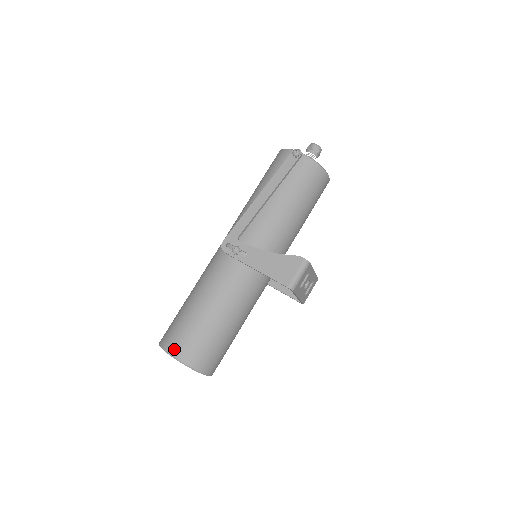
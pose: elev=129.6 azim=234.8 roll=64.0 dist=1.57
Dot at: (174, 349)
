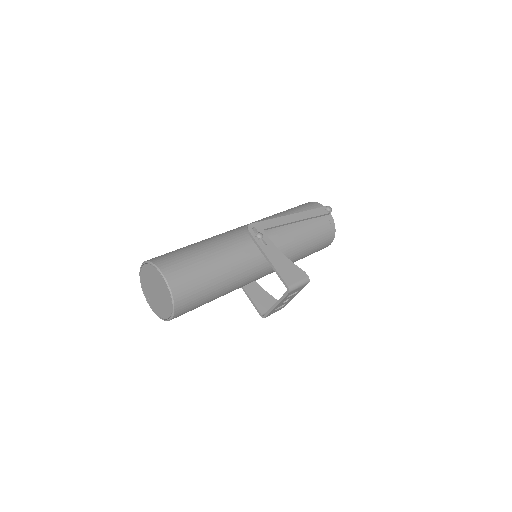
Dot at: (168, 271)
